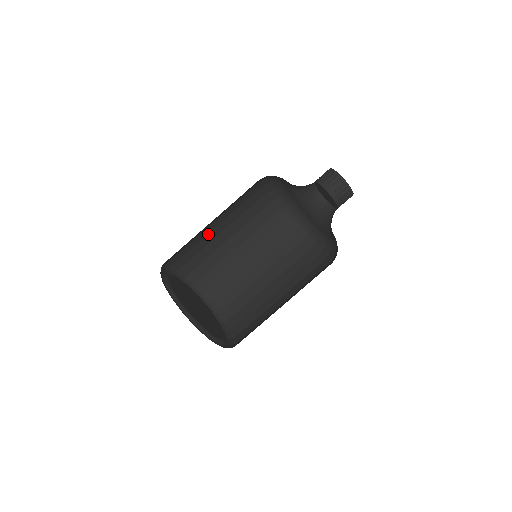
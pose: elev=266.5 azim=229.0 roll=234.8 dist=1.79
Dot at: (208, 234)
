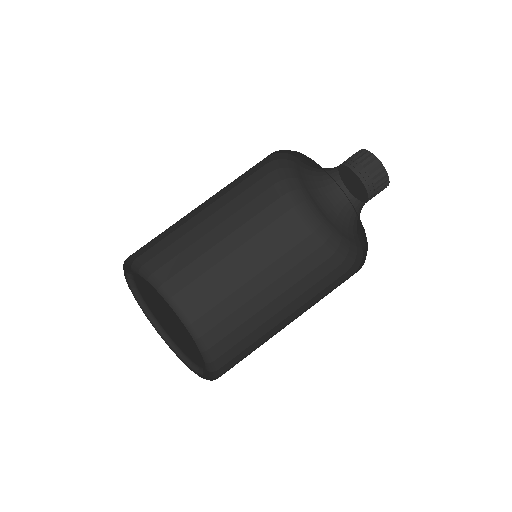
Dot at: (211, 250)
